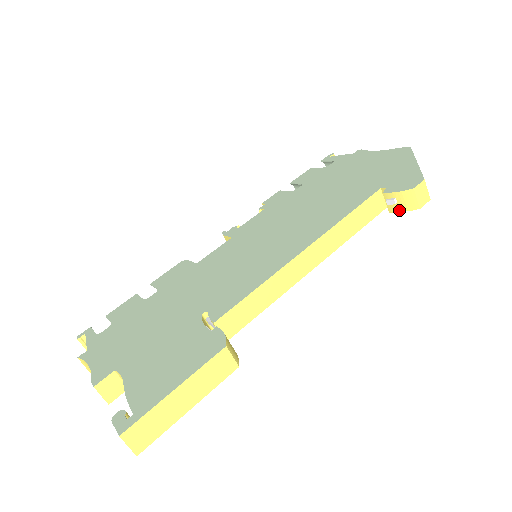
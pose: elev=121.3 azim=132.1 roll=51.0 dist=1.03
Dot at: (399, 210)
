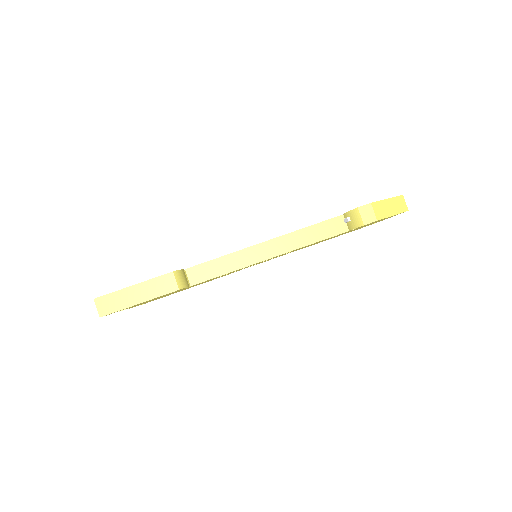
Dot at: (353, 227)
